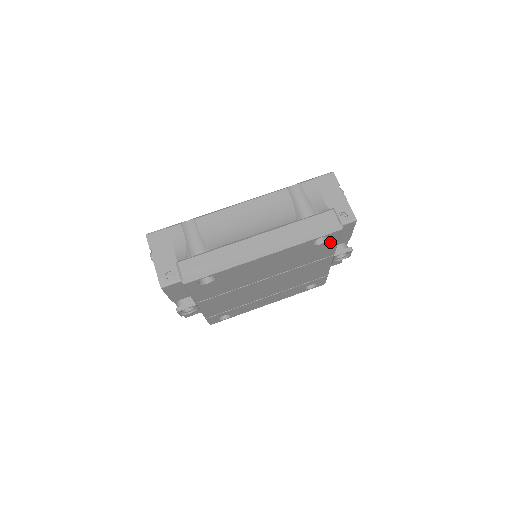
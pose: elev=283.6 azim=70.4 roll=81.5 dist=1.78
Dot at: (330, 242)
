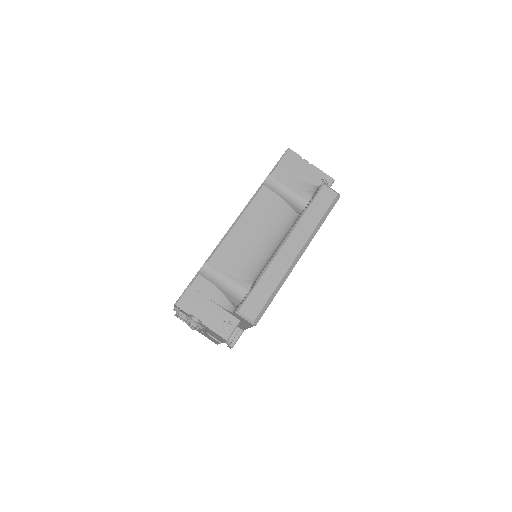
Dot at: occluded
